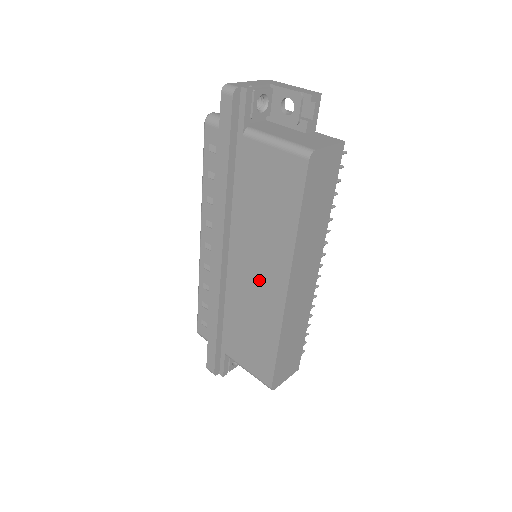
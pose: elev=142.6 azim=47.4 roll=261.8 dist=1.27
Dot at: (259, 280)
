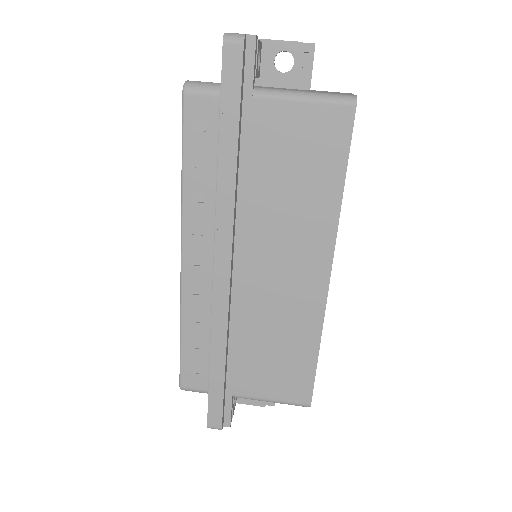
Dot at: (286, 277)
